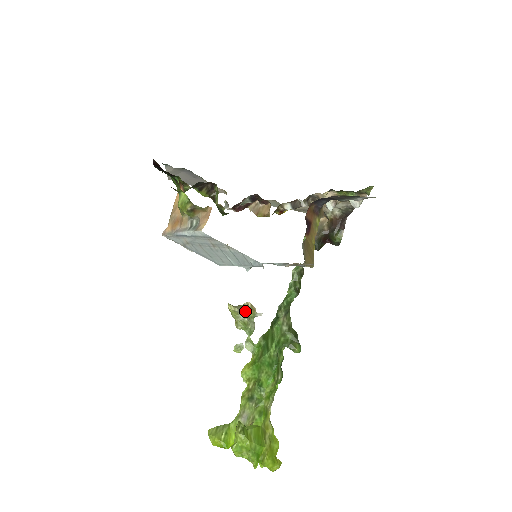
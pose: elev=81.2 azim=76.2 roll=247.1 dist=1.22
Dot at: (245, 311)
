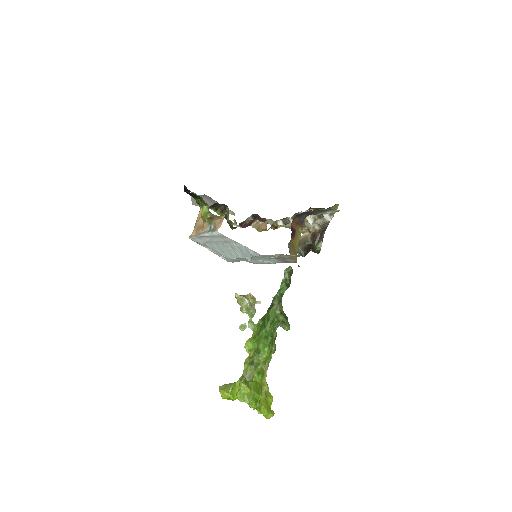
Dot at: (248, 299)
